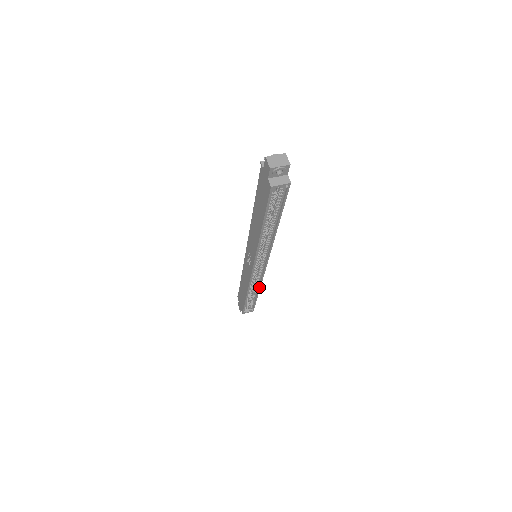
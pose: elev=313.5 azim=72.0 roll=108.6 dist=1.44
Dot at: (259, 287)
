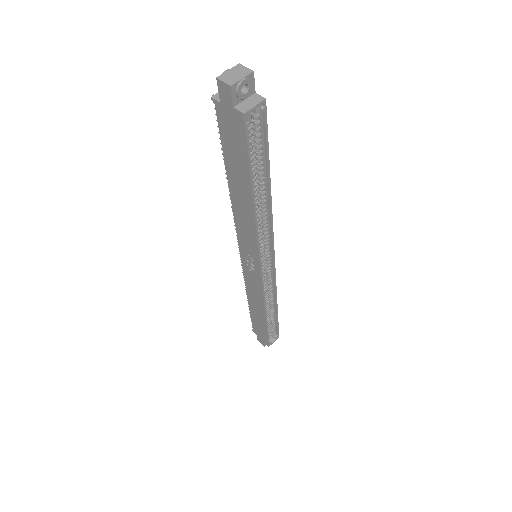
Dot at: (275, 298)
